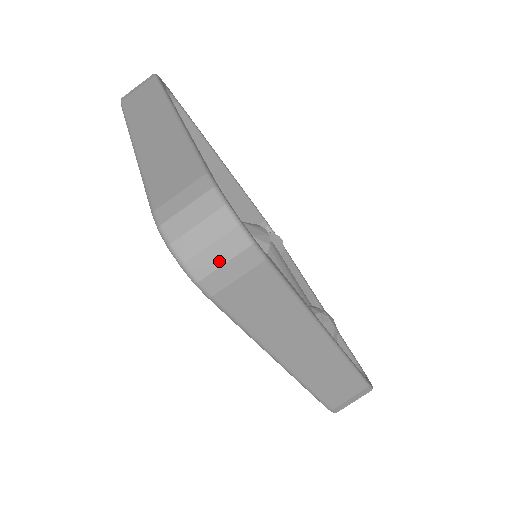
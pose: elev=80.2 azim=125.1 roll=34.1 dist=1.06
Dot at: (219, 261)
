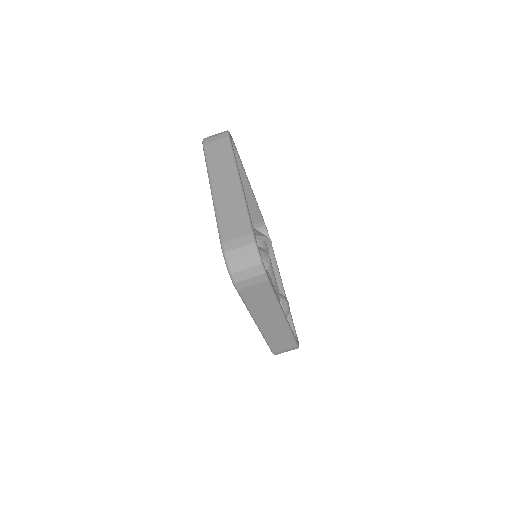
Dot at: (247, 276)
